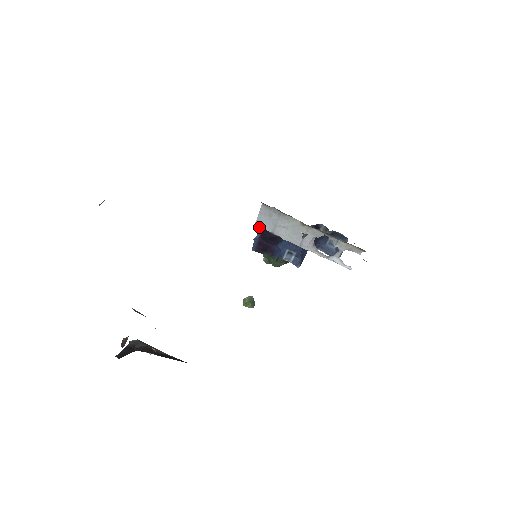
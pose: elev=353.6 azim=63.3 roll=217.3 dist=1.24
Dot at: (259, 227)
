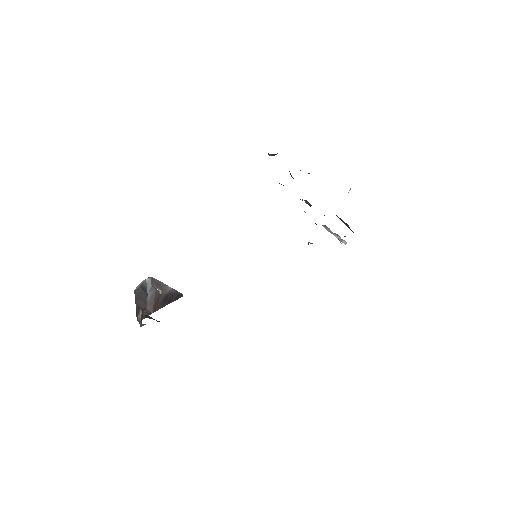
Dot at: occluded
